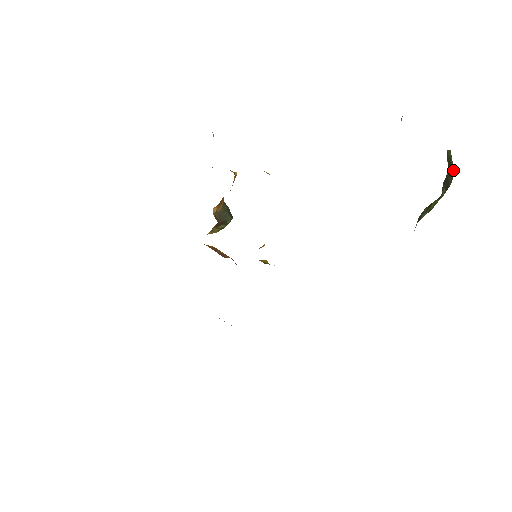
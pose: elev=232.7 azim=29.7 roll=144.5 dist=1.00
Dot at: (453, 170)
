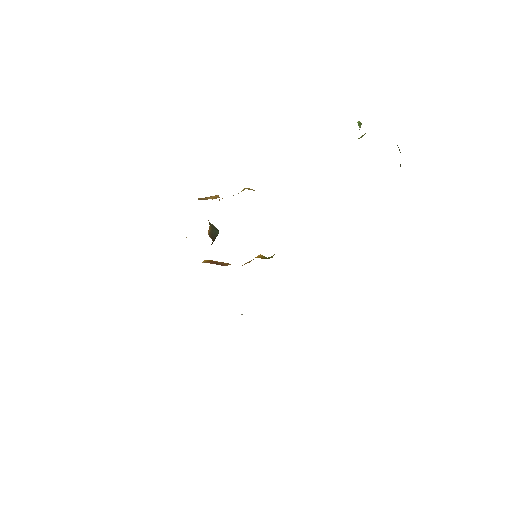
Dot at: (399, 150)
